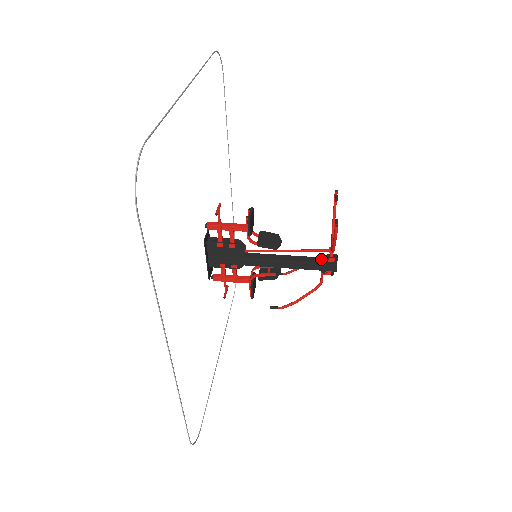
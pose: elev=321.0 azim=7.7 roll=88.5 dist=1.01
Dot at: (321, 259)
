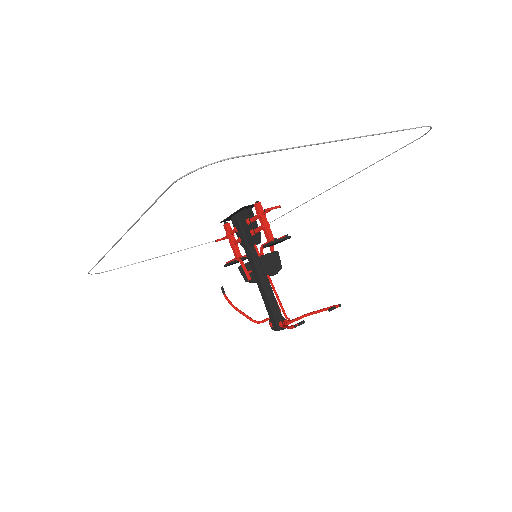
Dot at: (279, 314)
